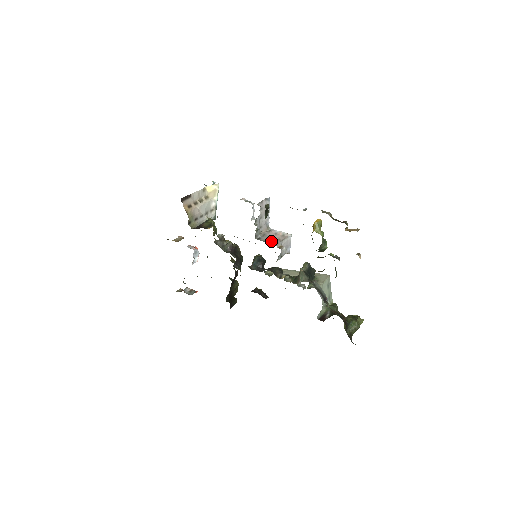
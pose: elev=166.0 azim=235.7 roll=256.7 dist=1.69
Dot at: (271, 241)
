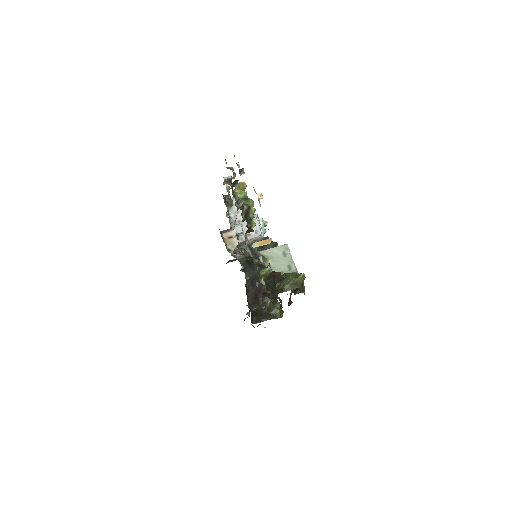
Dot at: occluded
